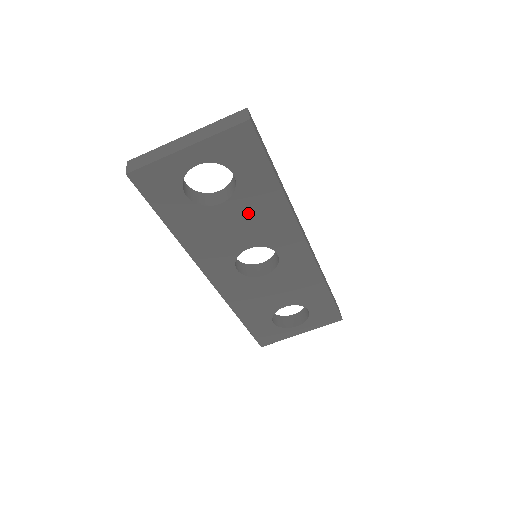
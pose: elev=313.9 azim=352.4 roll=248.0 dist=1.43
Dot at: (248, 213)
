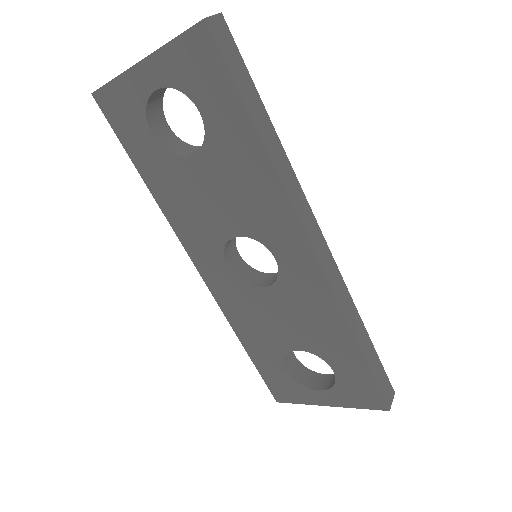
Dot at: (227, 178)
